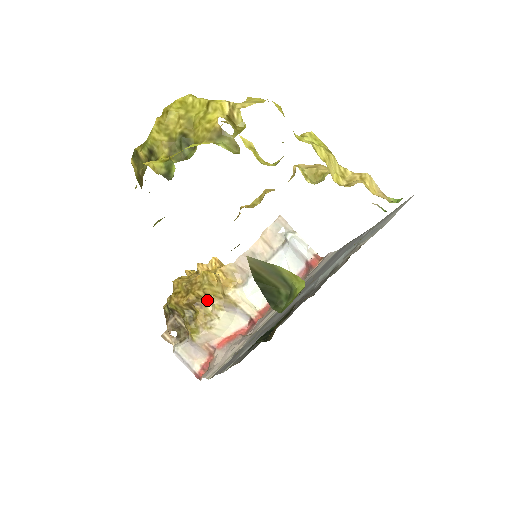
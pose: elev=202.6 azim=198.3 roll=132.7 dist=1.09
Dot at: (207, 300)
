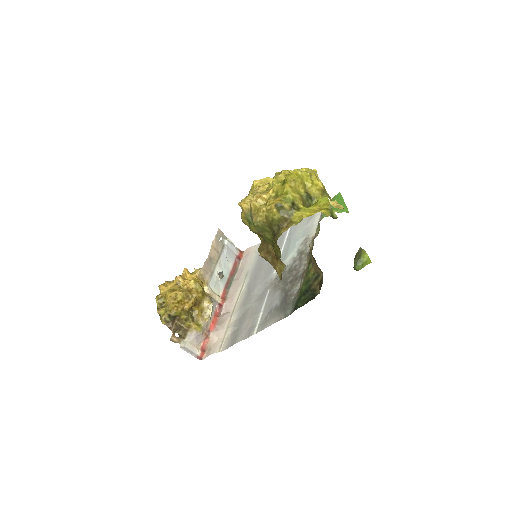
Dot at: (202, 299)
